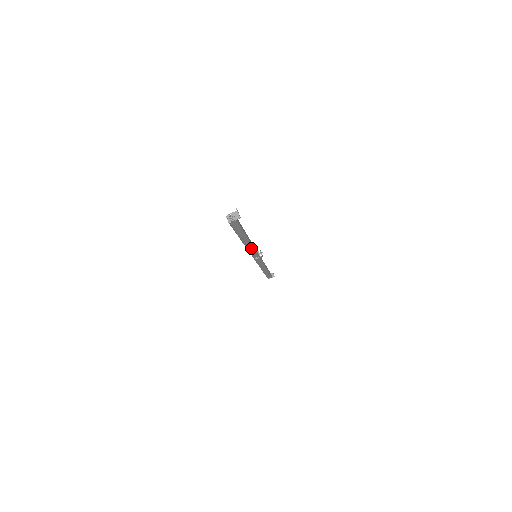
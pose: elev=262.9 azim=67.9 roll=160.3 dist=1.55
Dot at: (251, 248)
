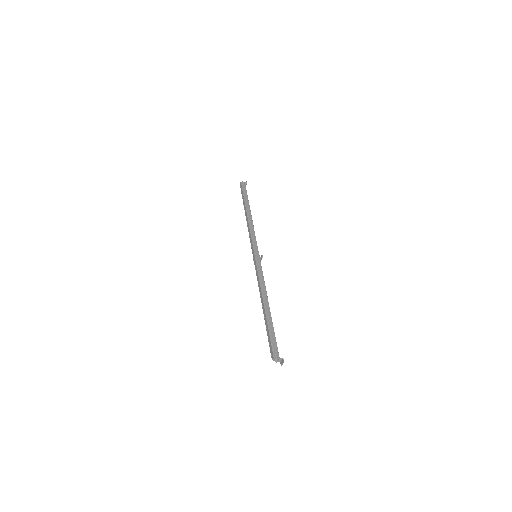
Dot at: occluded
